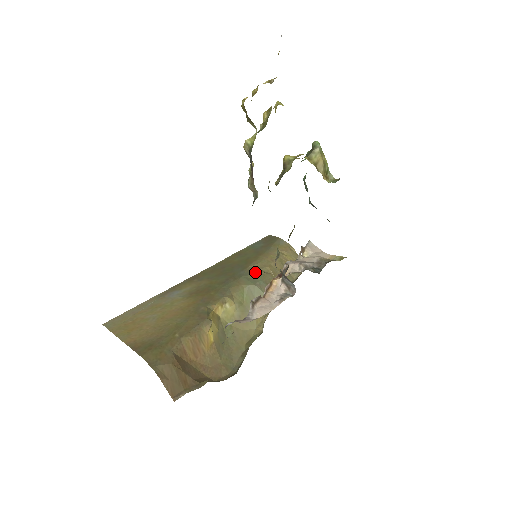
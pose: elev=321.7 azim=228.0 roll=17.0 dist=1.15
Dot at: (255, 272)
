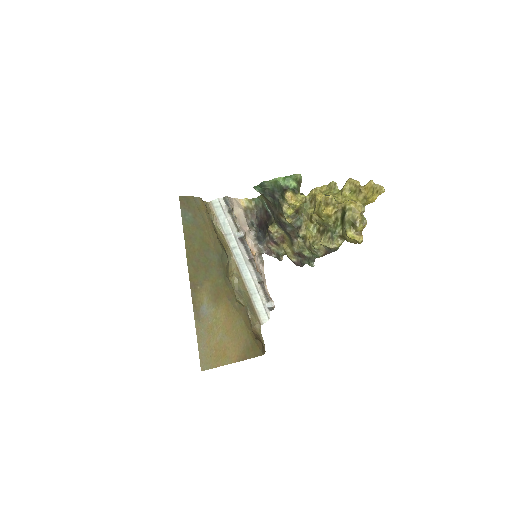
Dot at: (220, 249)
